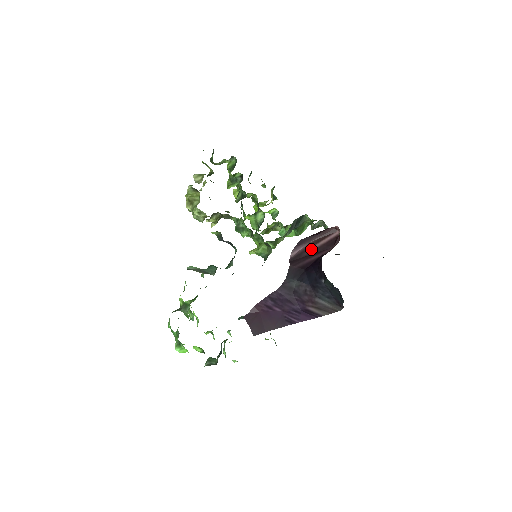
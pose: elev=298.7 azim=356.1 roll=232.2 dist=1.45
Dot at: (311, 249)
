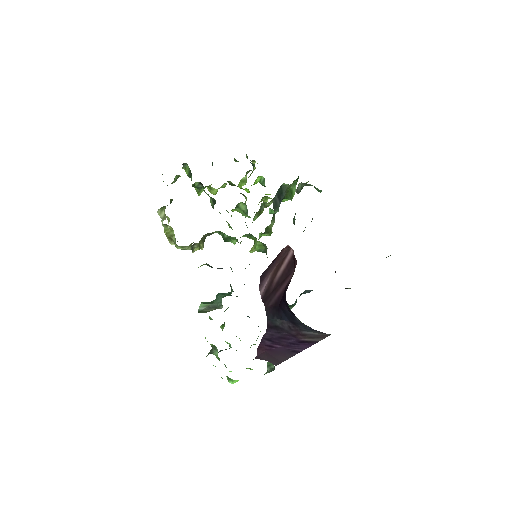
Dot at: (275, 280)
